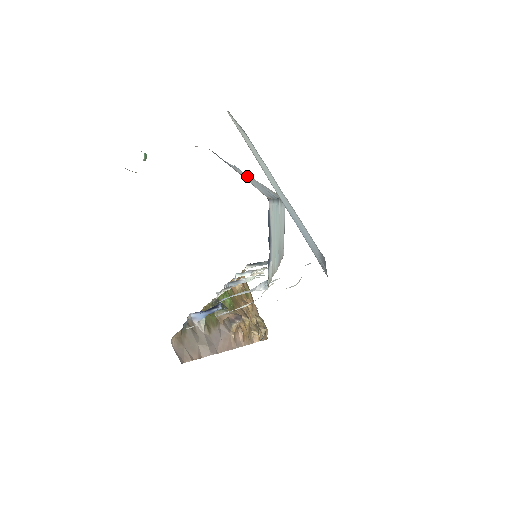
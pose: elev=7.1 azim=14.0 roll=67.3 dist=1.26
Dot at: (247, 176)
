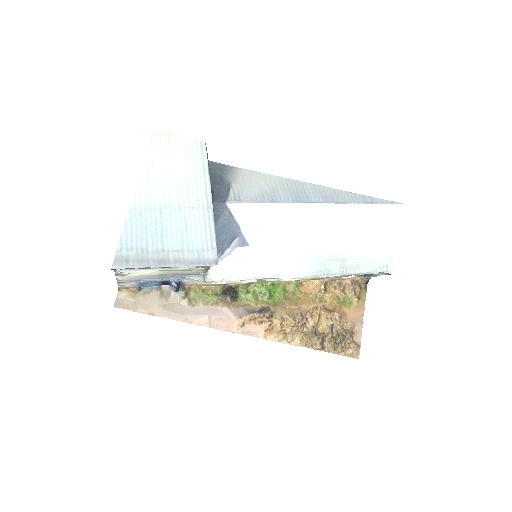
Dot at: (267, 180)
